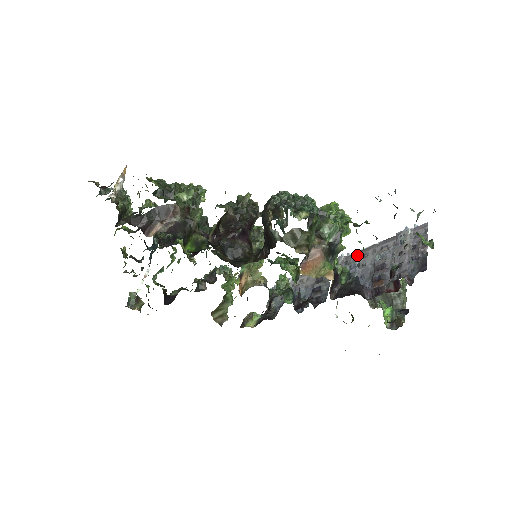
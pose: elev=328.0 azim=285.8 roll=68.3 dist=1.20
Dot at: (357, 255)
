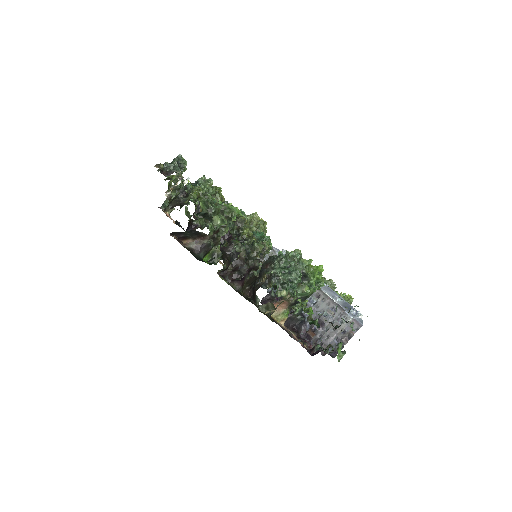
Dot at: (320, 293)
